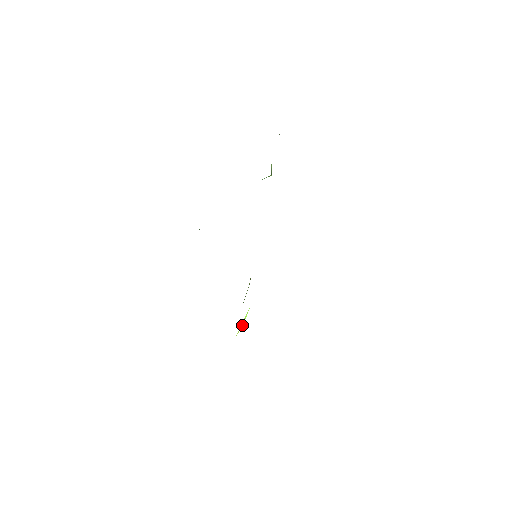
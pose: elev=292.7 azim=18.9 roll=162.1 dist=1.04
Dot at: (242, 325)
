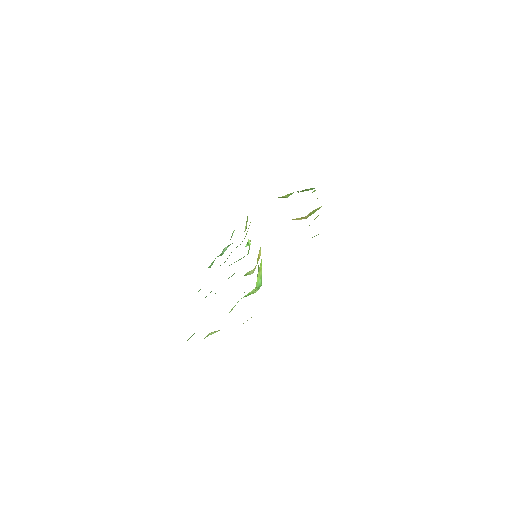
Dot at: (260, 267)
